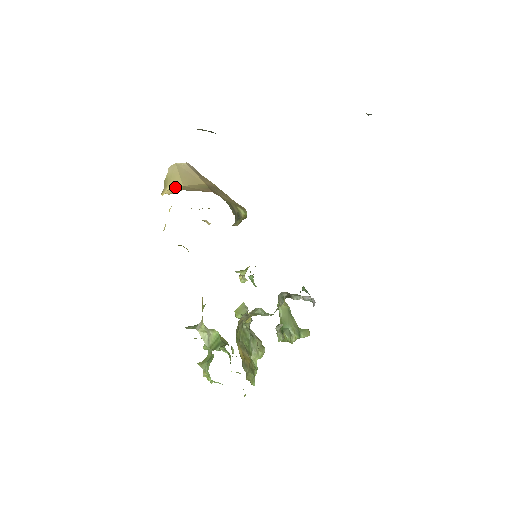
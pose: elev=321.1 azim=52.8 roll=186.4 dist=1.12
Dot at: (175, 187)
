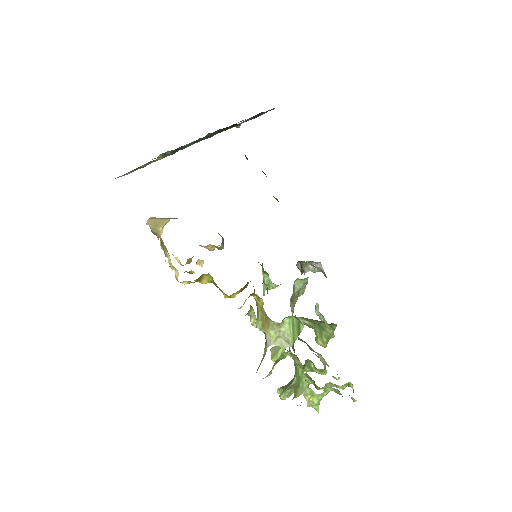
Dot at: (165, 224)
